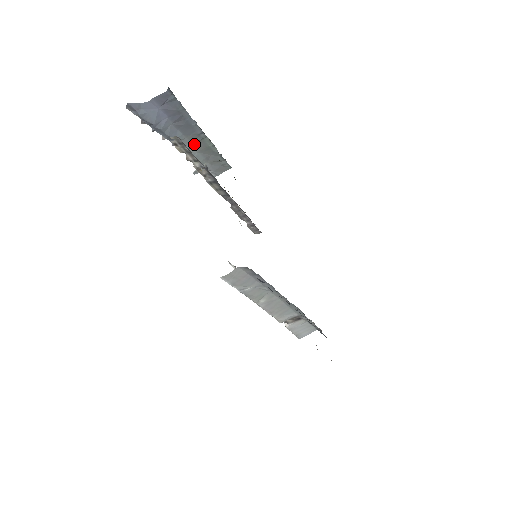
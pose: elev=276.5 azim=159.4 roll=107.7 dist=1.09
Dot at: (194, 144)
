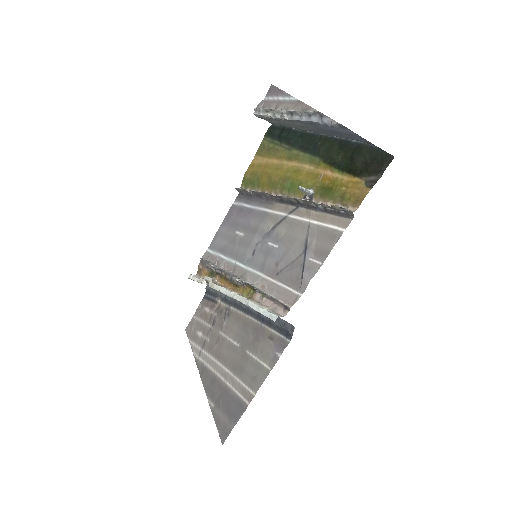
Dot at: (299, 125)
